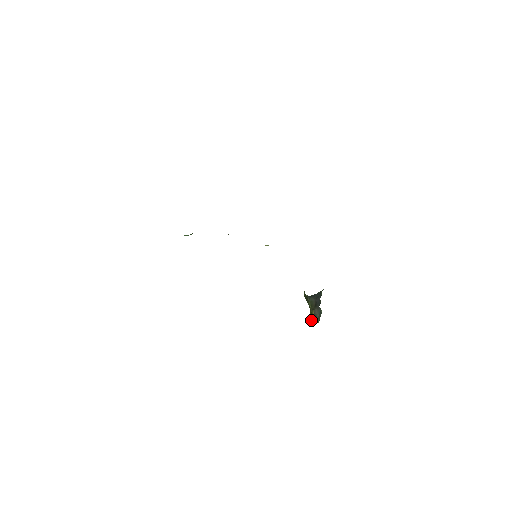
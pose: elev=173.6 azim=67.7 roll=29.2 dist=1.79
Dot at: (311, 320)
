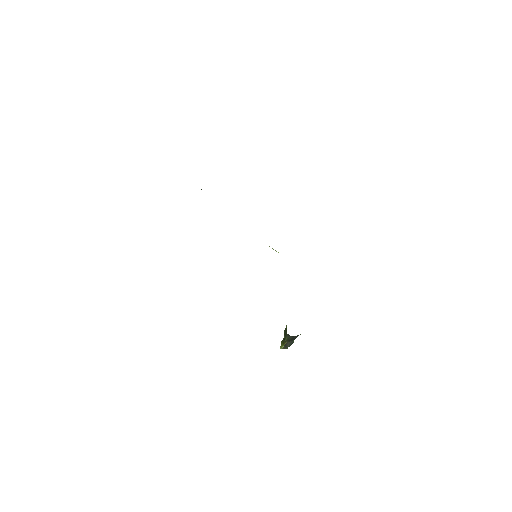
Dot at: (280, 347)
